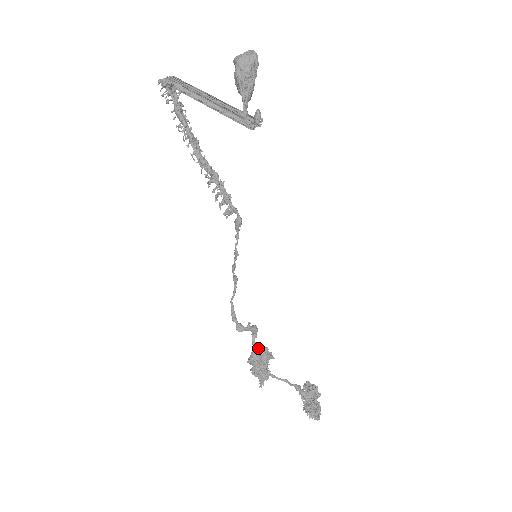
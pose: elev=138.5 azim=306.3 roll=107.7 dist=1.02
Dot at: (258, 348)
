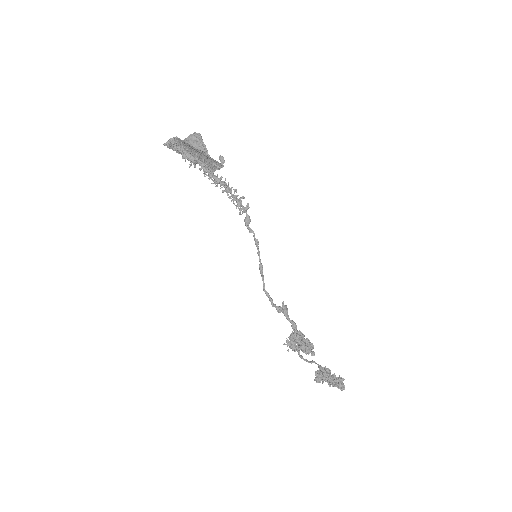
Dot at: (295, 324)
